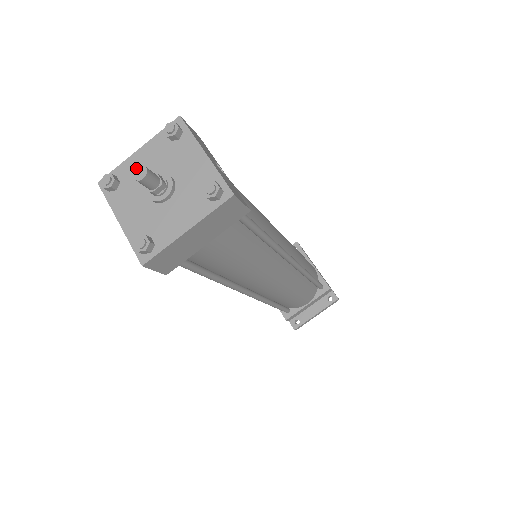
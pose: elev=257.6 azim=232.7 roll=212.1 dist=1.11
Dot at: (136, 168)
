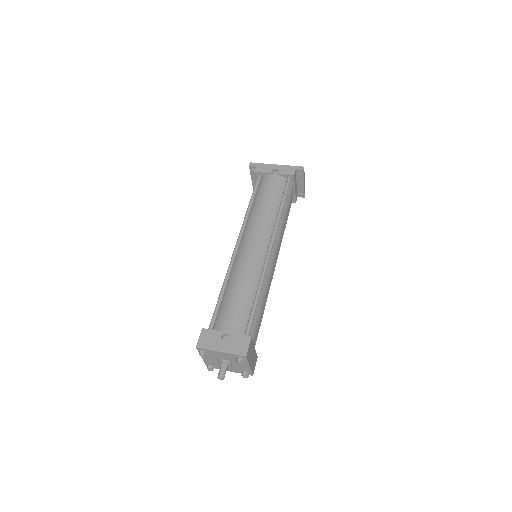
Dot at: (218, 378)
